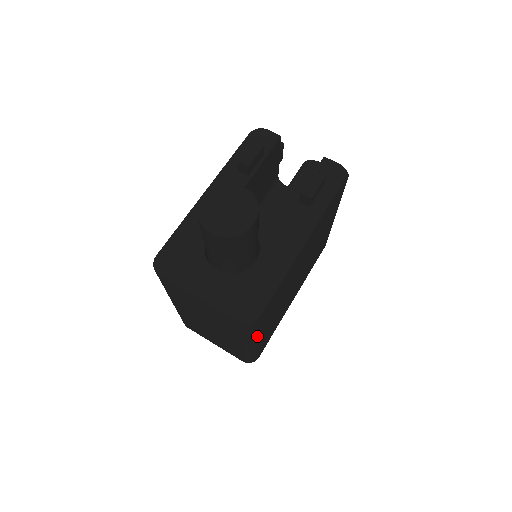
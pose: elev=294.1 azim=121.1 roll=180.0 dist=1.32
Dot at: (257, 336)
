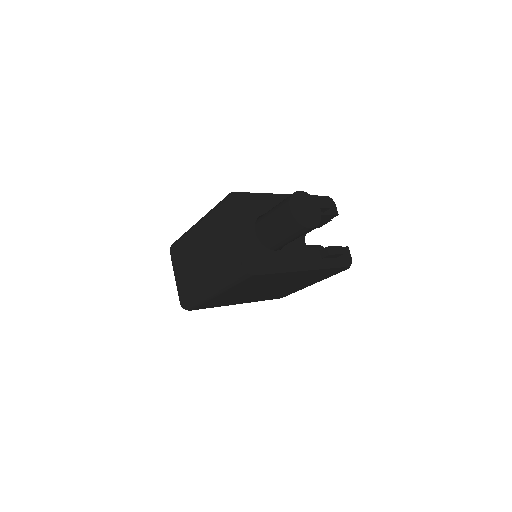
Dot at: (227, 289)
